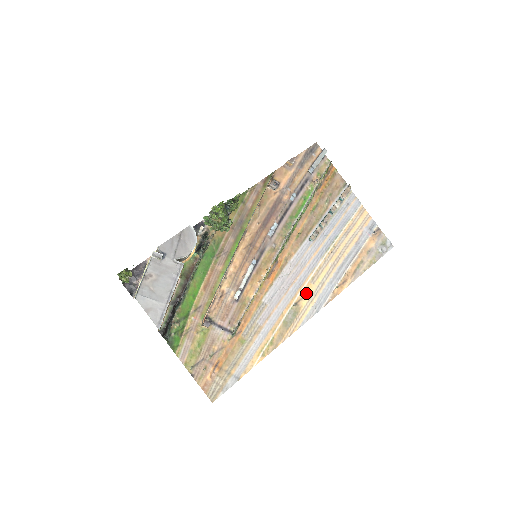
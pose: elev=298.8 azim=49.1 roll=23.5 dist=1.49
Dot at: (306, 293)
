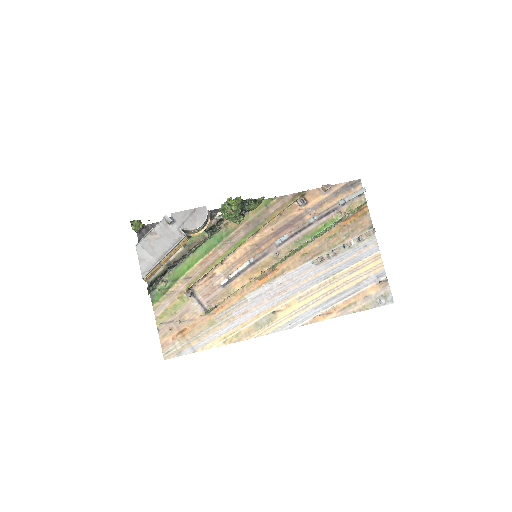
Dot at: (288, 307)
